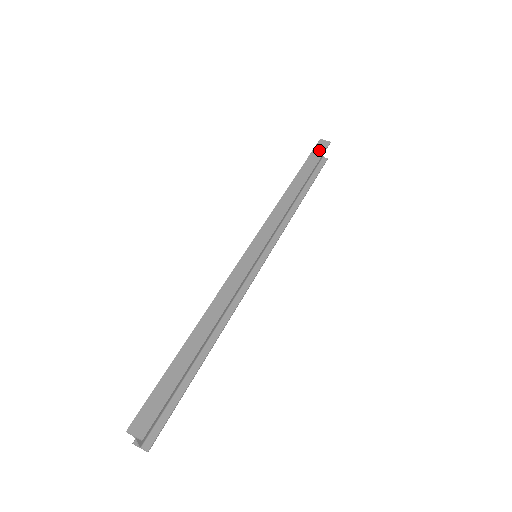
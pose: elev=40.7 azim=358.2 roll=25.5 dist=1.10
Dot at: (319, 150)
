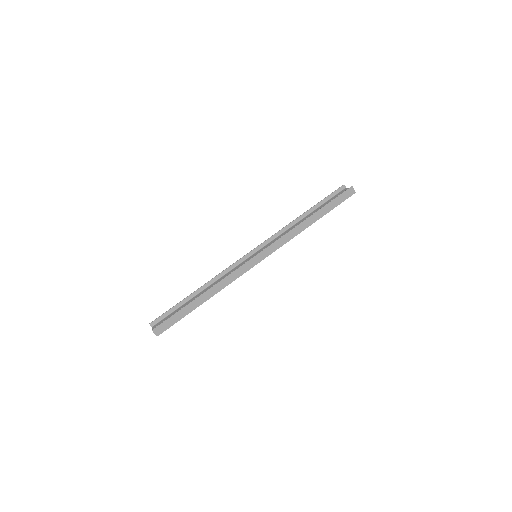
Dot at: (344, 197)
